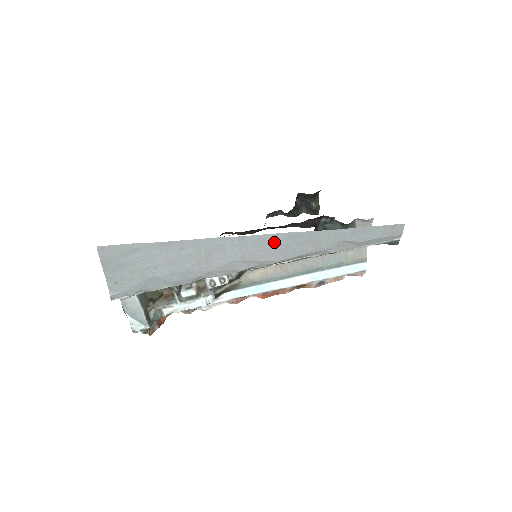
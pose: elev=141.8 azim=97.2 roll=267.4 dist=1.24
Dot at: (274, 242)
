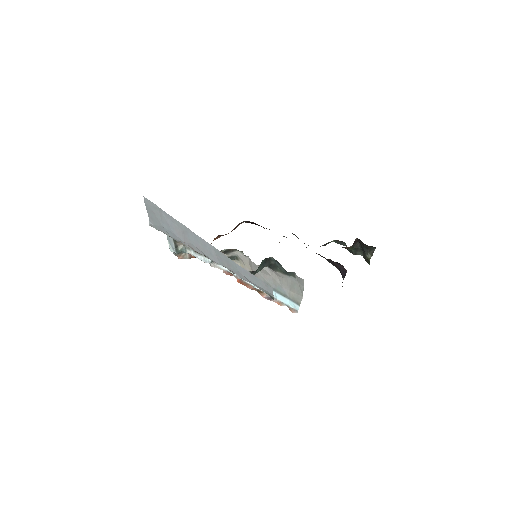
Dot at: (209, 248)
